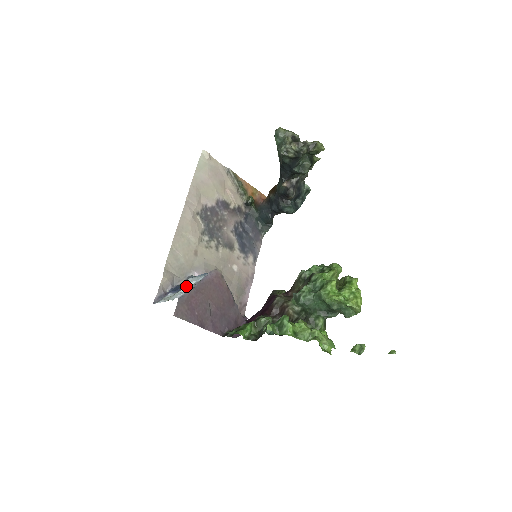
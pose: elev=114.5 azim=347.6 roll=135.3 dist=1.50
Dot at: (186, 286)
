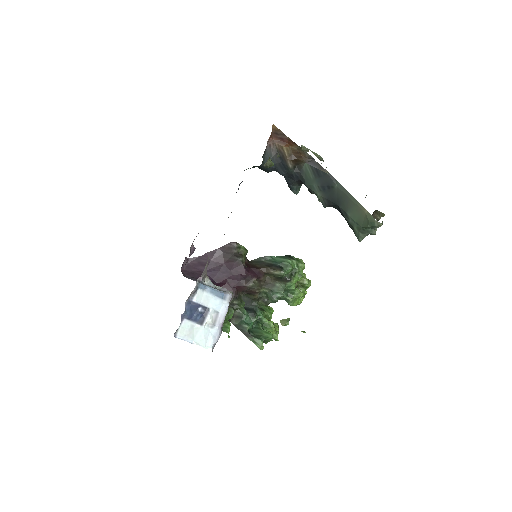
Dot at: (209, 321)
